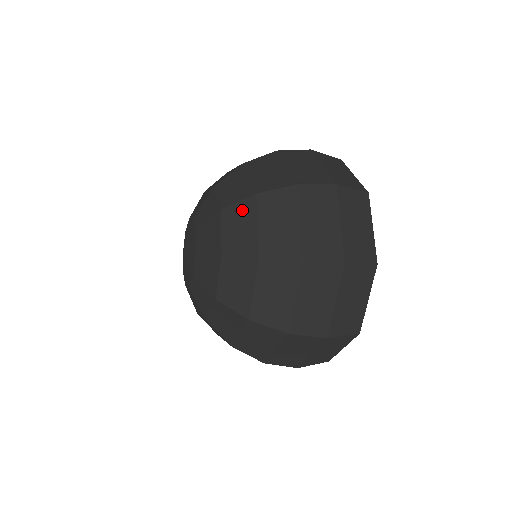
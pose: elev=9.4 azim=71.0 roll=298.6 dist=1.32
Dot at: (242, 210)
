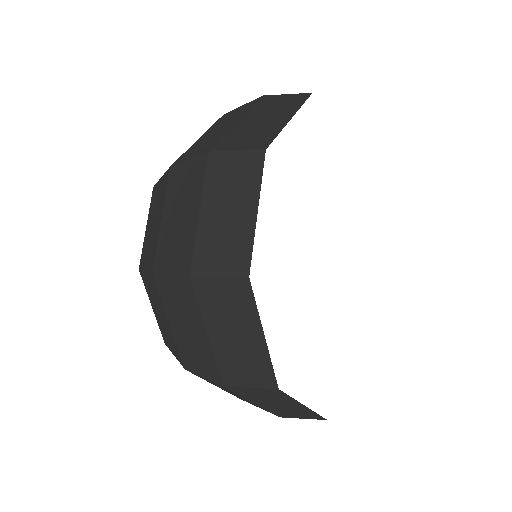
Dot at: occluded
